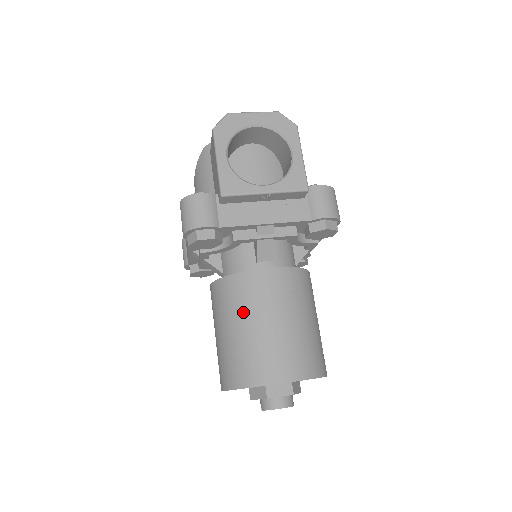
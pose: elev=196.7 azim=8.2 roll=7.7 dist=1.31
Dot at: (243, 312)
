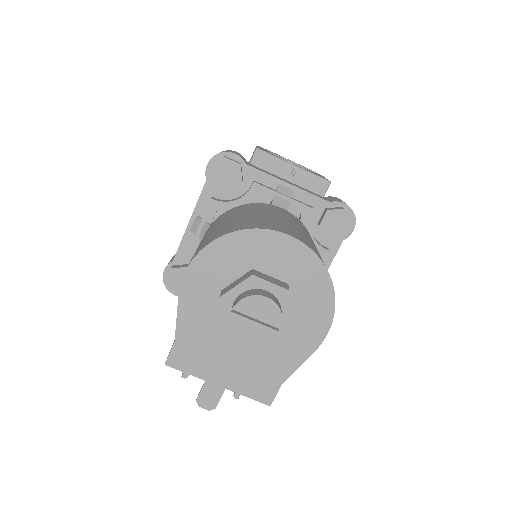
Dot at: (248, 211)
